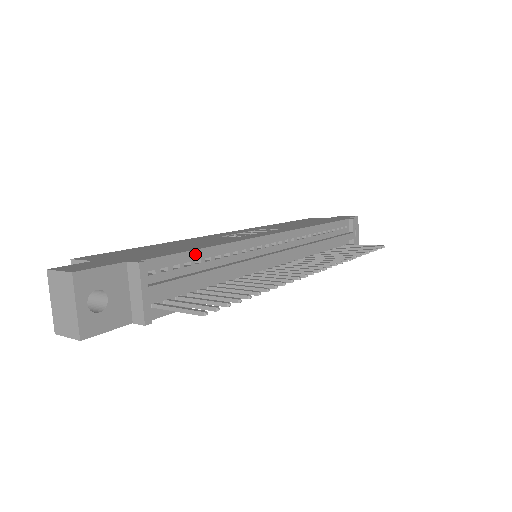
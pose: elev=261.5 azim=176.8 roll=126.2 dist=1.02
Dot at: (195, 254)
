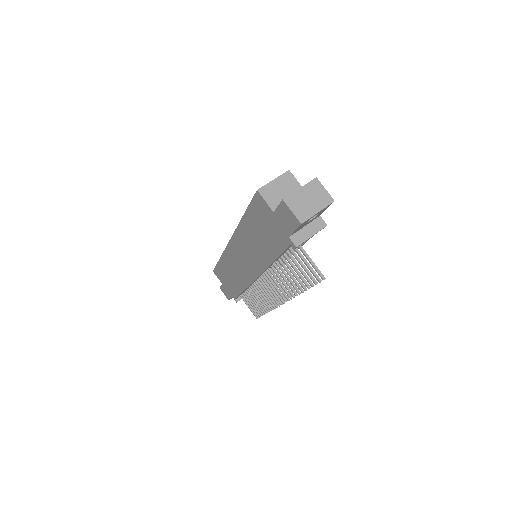
Dot at: occluded
